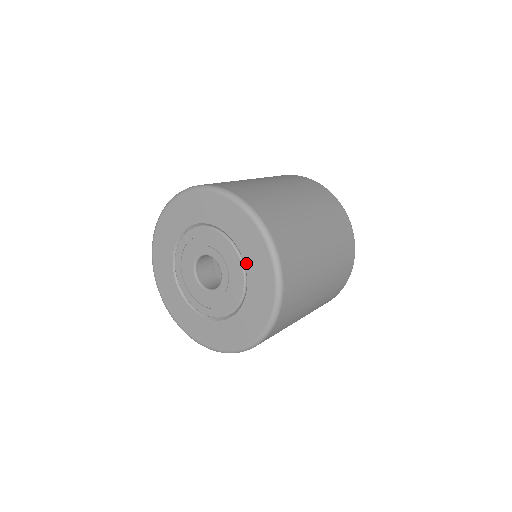
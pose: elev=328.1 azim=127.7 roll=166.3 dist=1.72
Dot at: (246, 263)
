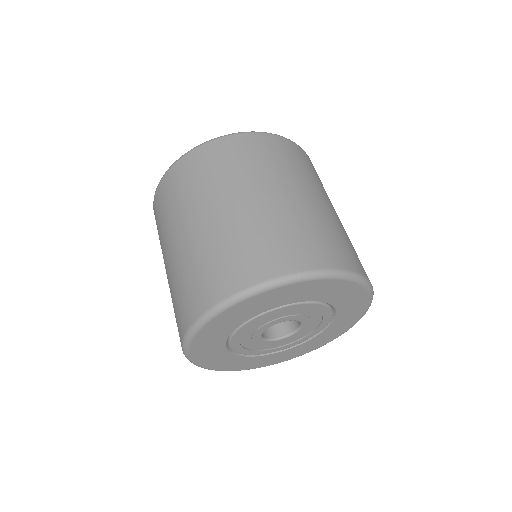
Dot at: (332, 303)
